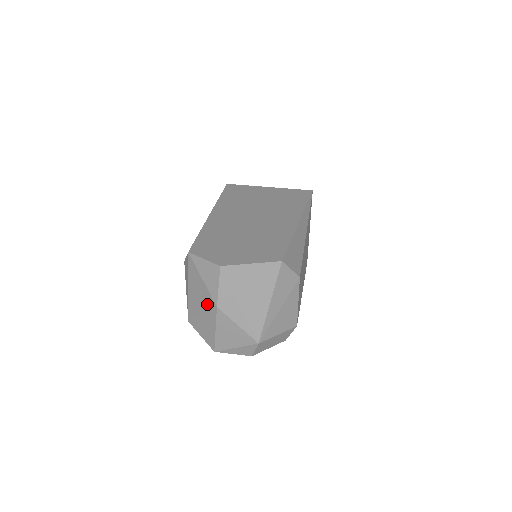
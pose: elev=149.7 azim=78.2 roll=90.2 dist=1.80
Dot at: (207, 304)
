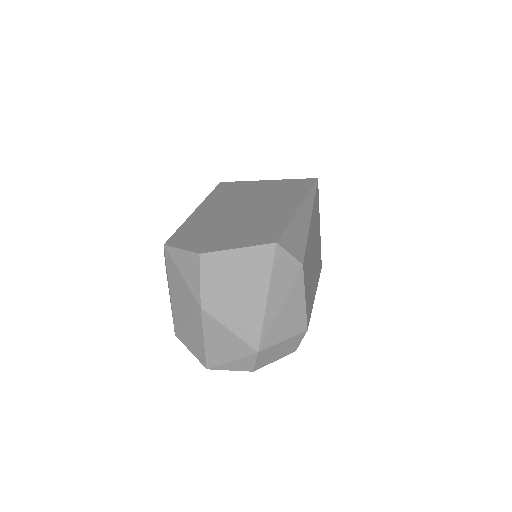
Dot at: (190, 307)
